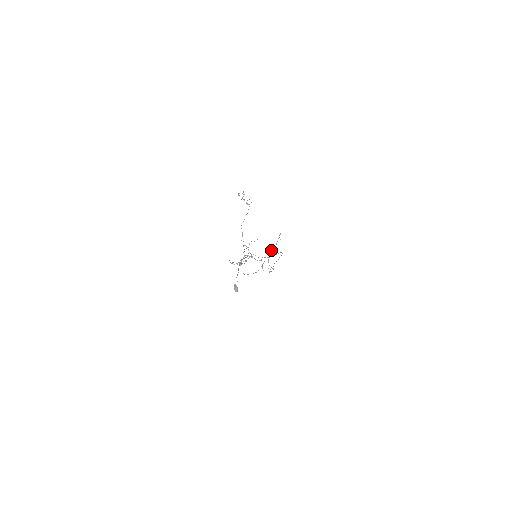
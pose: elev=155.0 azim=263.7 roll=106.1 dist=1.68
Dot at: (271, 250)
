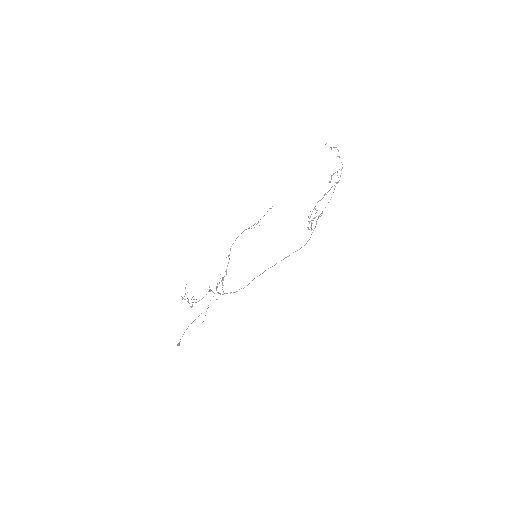
Dot at: (315, 208)
